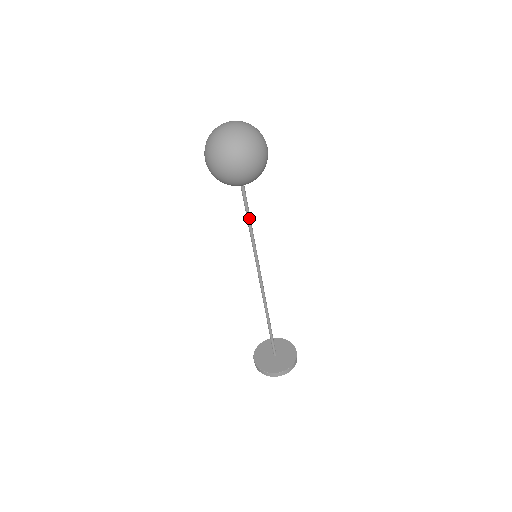
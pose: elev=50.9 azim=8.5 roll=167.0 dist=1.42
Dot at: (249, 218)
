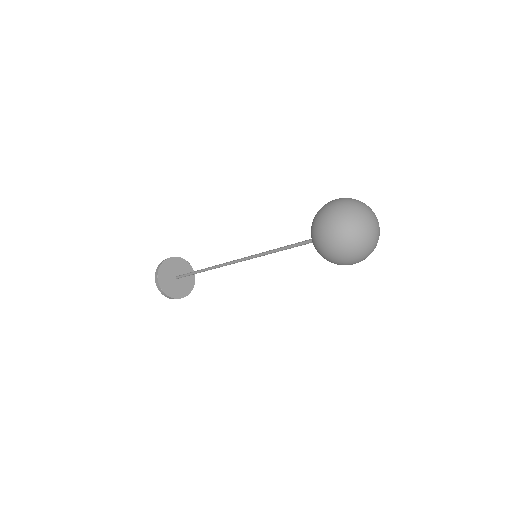
Dot at: (289, 248)
